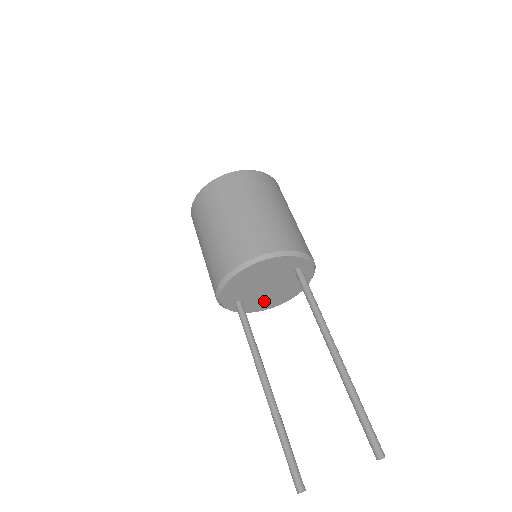
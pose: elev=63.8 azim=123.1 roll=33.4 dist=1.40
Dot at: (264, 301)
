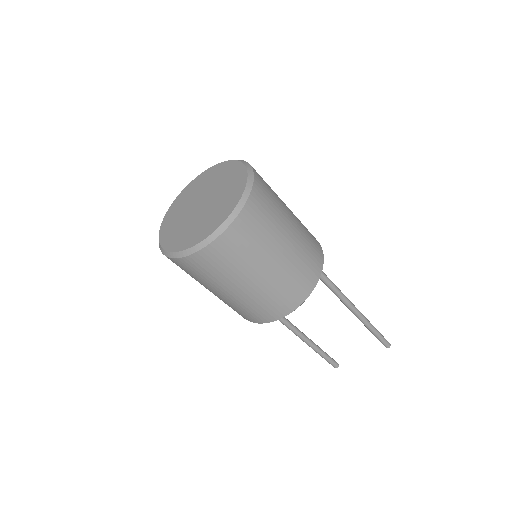
Dot at: occluded
